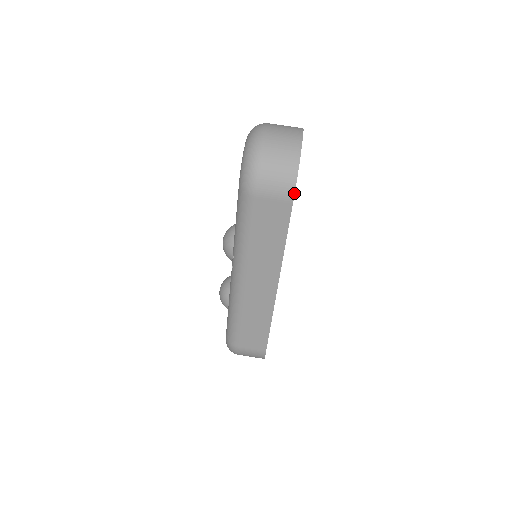
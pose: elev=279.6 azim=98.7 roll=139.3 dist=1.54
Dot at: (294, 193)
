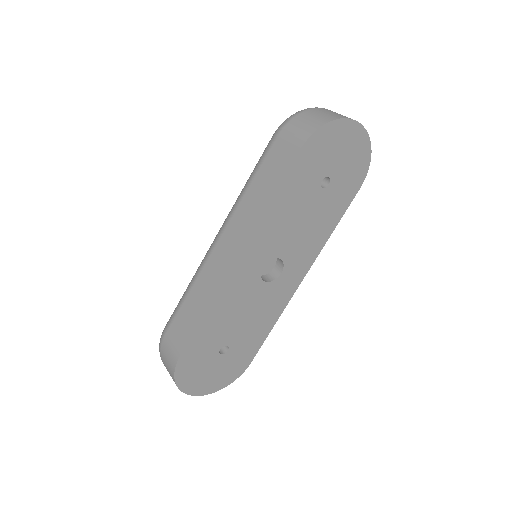
Dot at: (307, 139)
